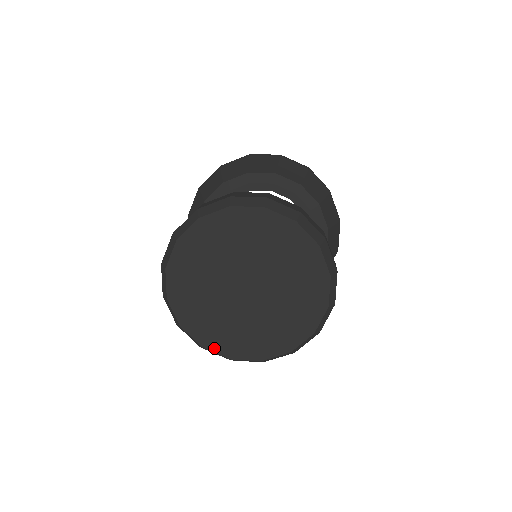
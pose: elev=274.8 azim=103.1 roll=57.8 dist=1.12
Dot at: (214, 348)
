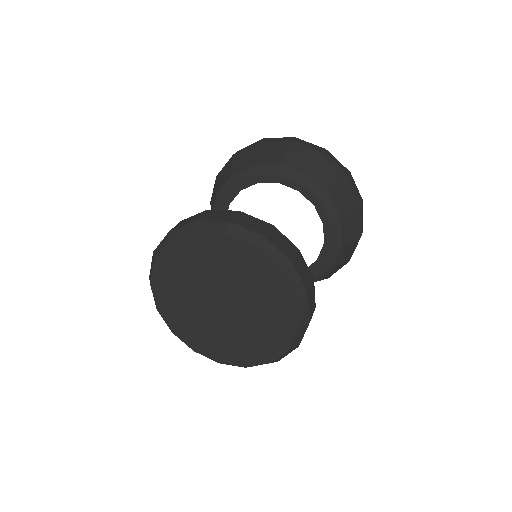
Dot at: (182, 337)
